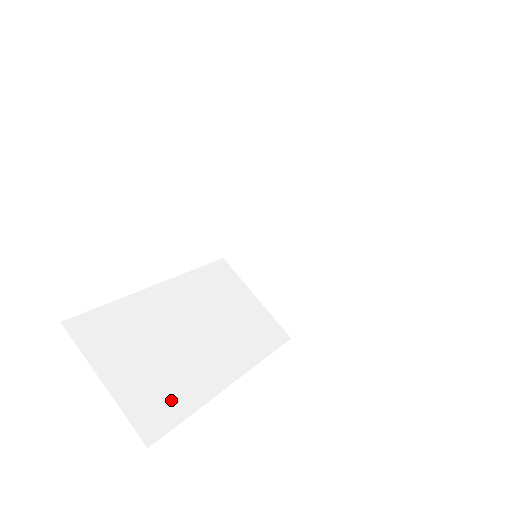
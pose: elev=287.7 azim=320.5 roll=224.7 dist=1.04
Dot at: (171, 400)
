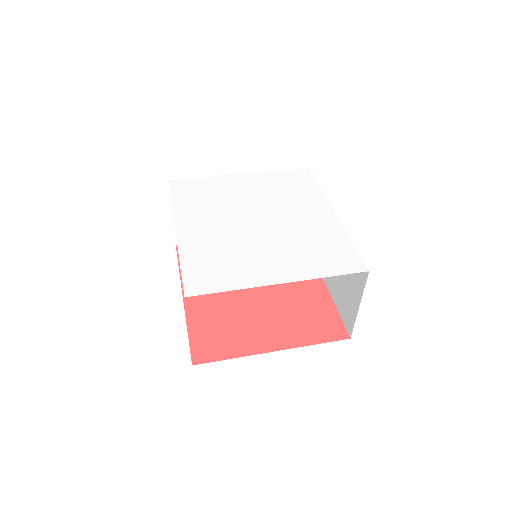
Dot at: occluded
